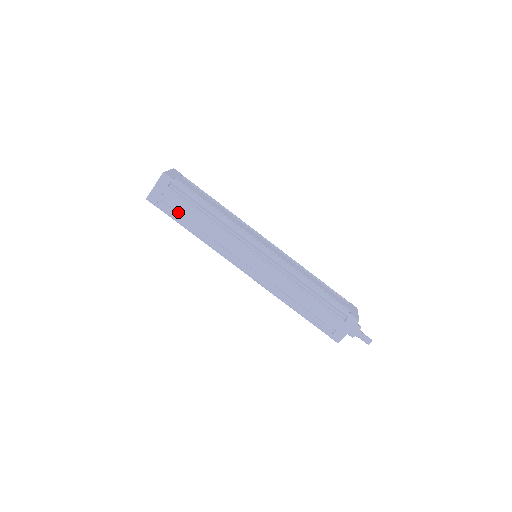
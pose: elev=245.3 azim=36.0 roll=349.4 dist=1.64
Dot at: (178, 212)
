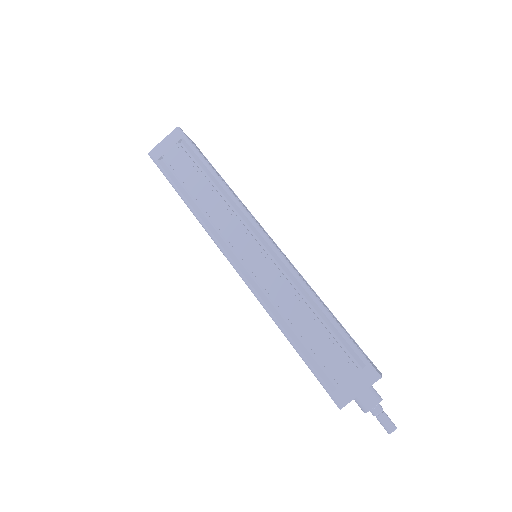
Dot at: (178, 174)
